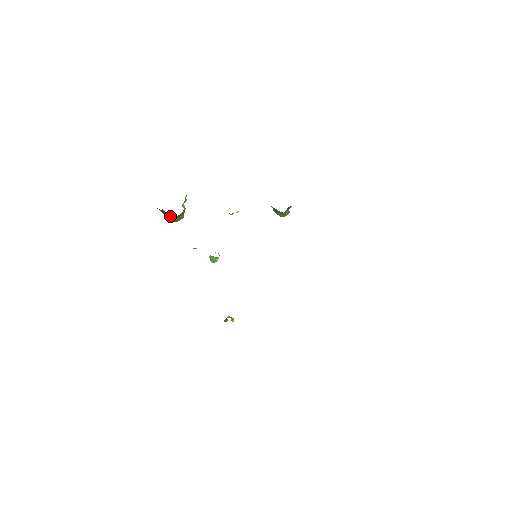
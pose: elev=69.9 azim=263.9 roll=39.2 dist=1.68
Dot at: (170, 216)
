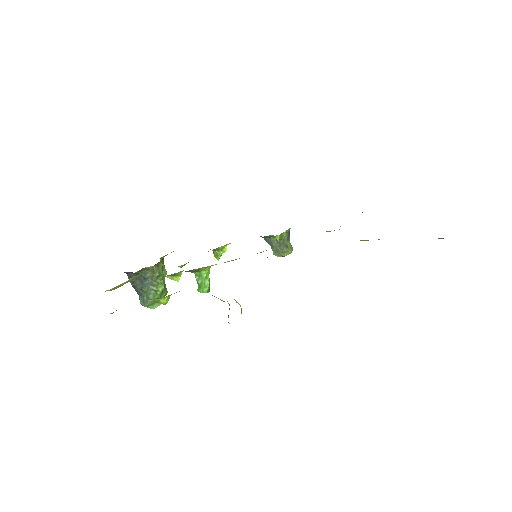
Dot at: (144, 279)
